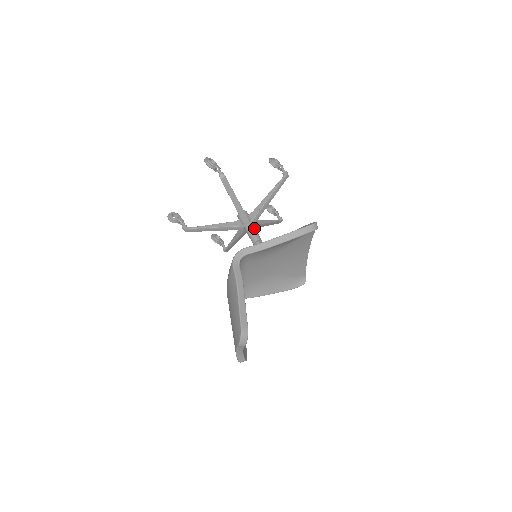
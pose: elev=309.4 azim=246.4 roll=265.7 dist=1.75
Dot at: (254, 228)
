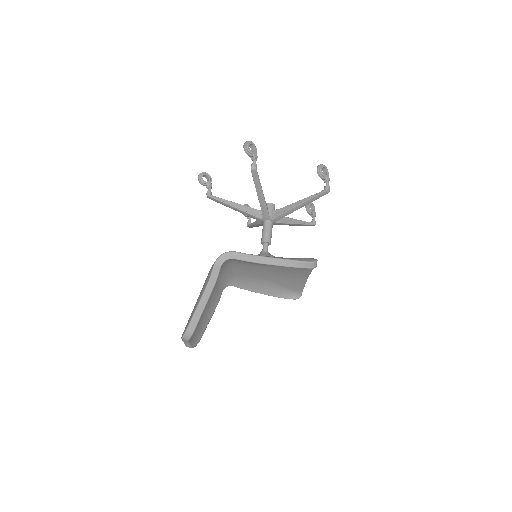
Dot at: (271, 227)
